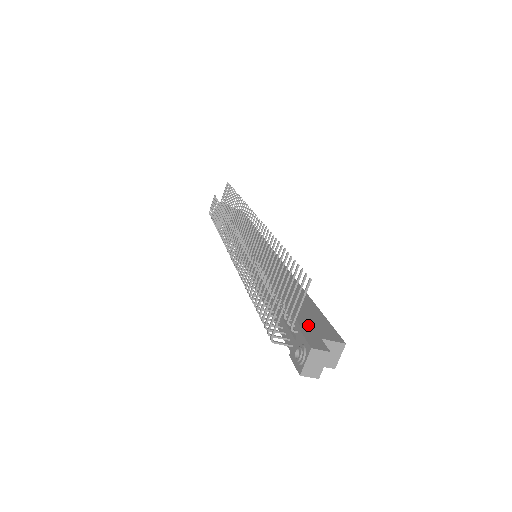
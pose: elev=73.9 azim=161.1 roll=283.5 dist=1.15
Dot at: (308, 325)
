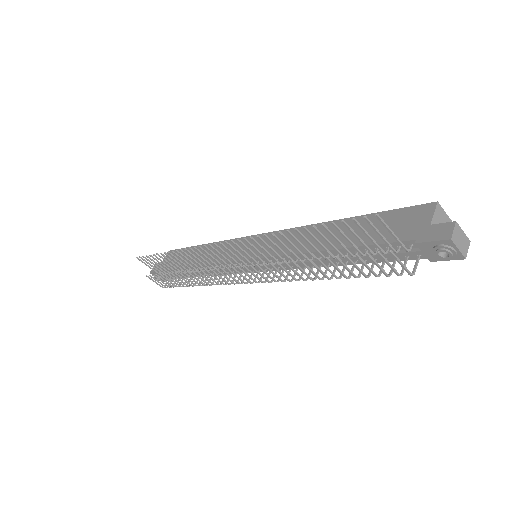
Dot at: (405, 233)
